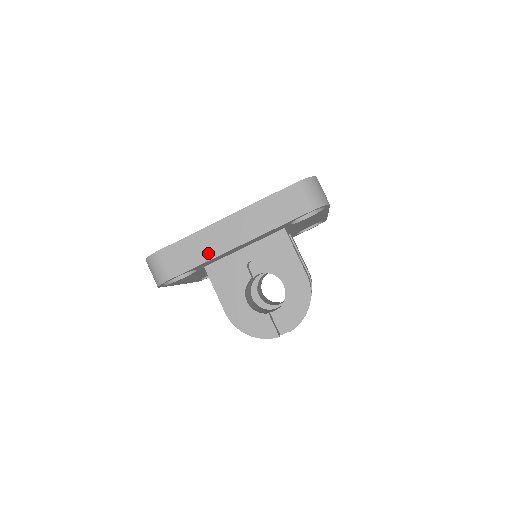
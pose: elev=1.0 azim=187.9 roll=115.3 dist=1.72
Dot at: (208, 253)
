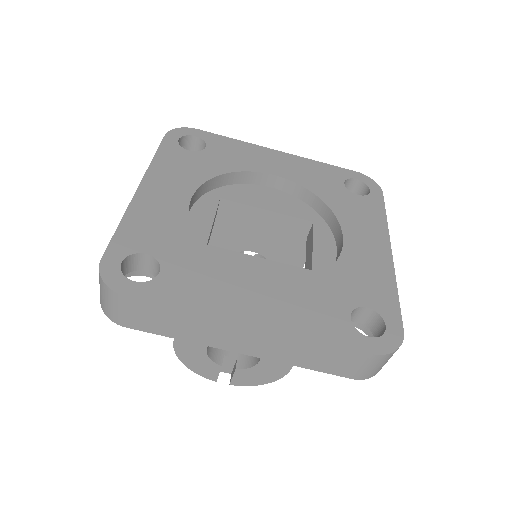
Dot at: (197, 337)
